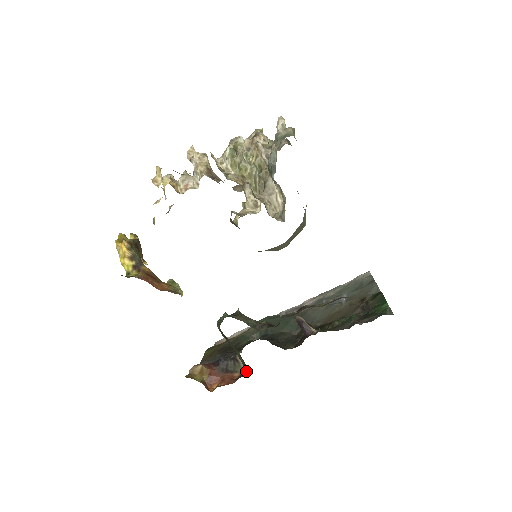
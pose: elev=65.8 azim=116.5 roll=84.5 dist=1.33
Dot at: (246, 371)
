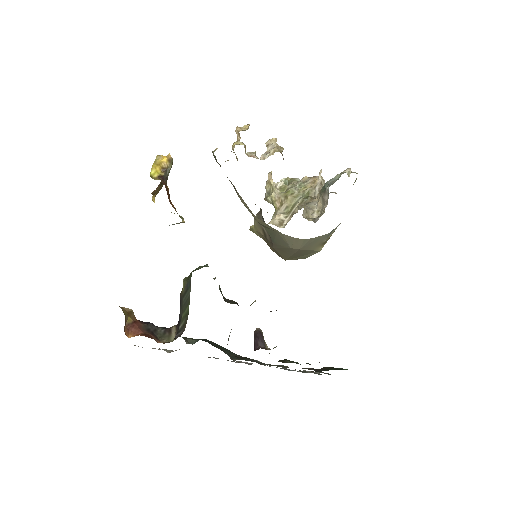
Dot at: occluded
